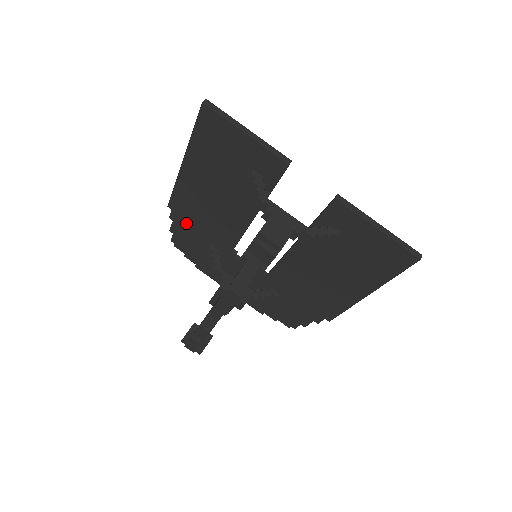
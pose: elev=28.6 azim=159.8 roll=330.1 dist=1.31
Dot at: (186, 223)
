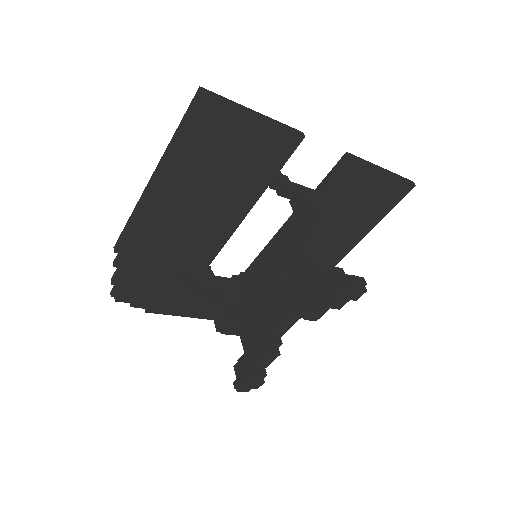
Dot at: (142, 262)
